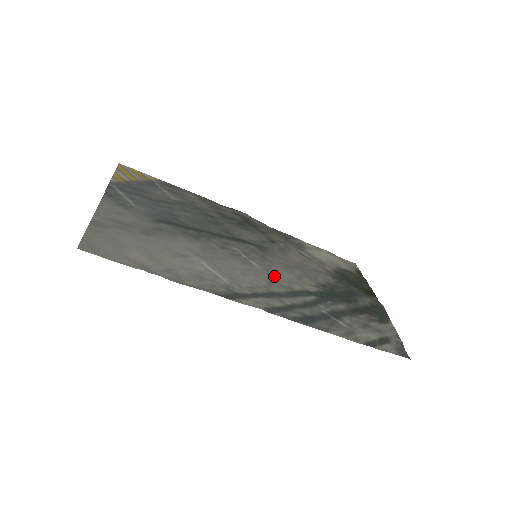
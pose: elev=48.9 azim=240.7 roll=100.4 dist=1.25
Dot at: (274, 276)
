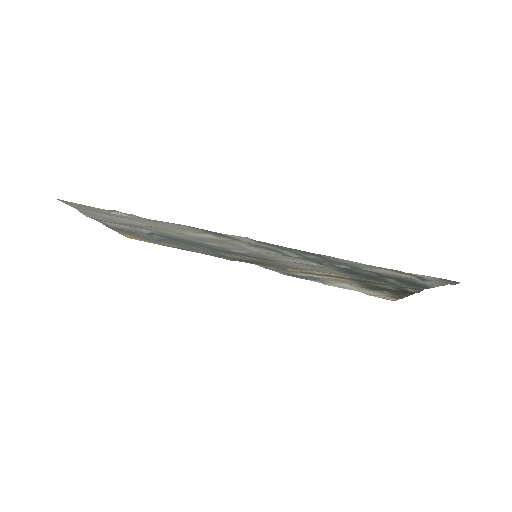
Dot at: (273, 255)
